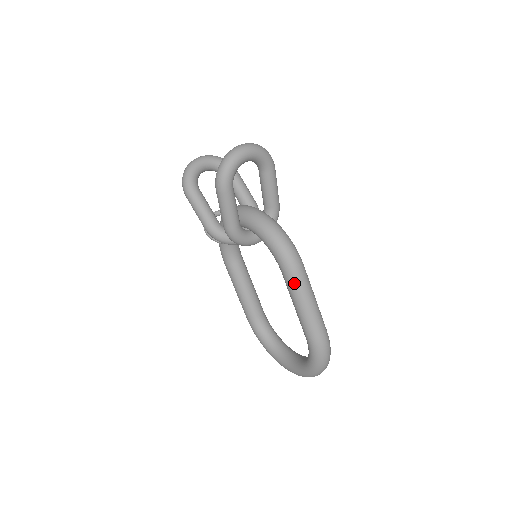
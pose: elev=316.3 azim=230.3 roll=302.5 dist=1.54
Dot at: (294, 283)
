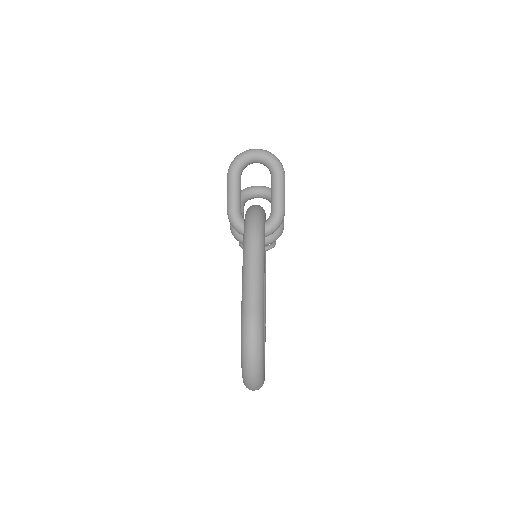
Dot at: (245, 251)
